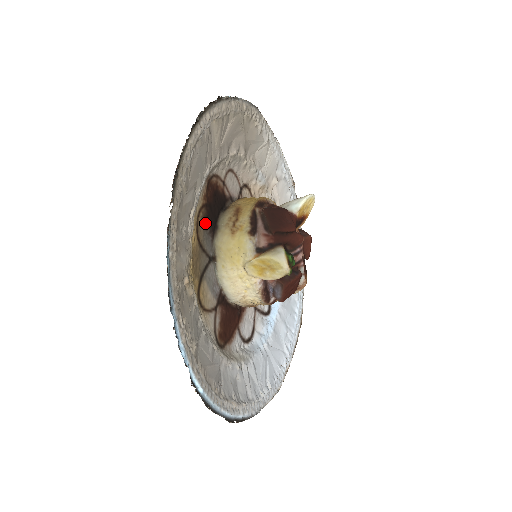
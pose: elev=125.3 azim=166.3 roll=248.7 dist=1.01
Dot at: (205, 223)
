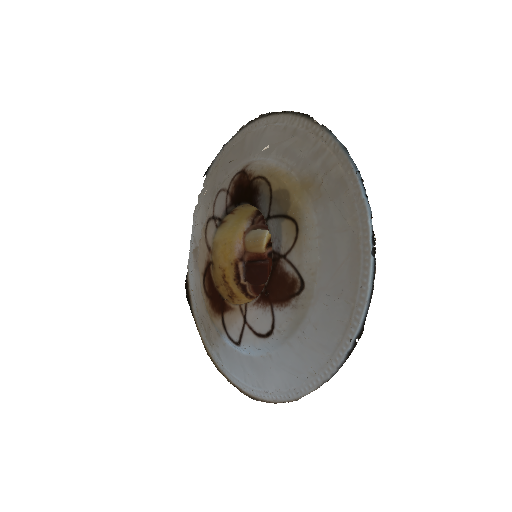
Dot at: (258, 190)
